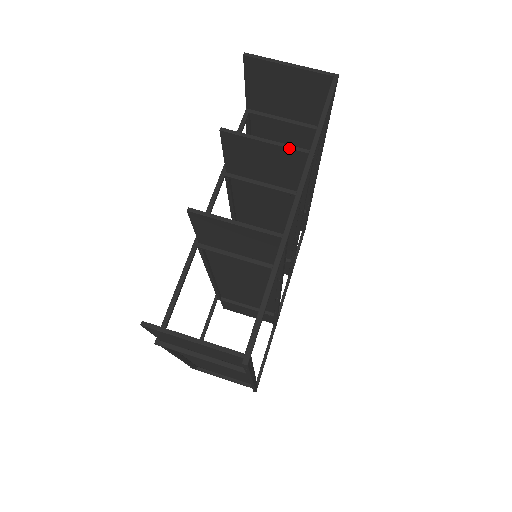
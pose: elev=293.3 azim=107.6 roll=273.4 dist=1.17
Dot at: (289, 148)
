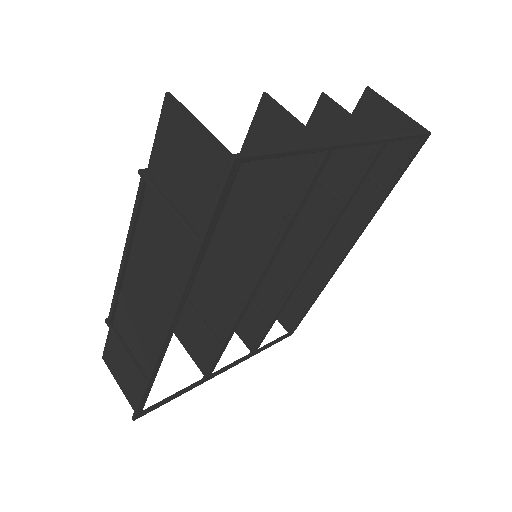
Dot at: (368, 129)
